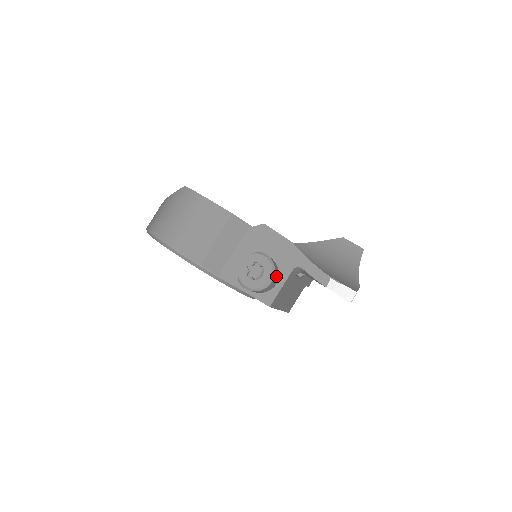
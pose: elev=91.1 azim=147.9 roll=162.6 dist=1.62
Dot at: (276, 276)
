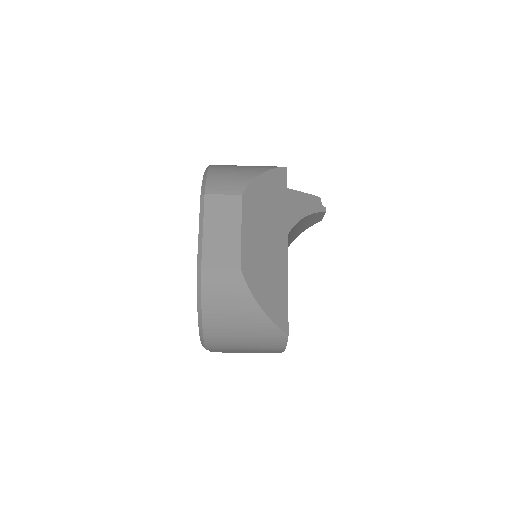
Dot at: occluded
